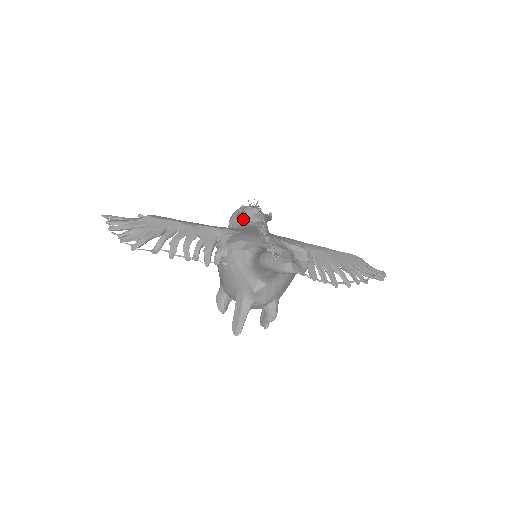
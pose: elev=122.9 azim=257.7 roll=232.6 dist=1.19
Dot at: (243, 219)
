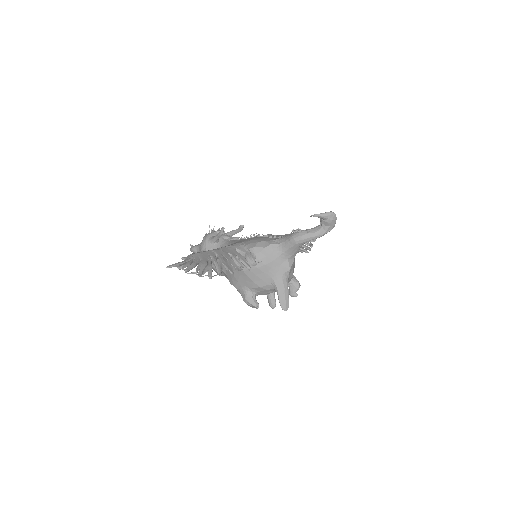
Dot at: (218, 241)
